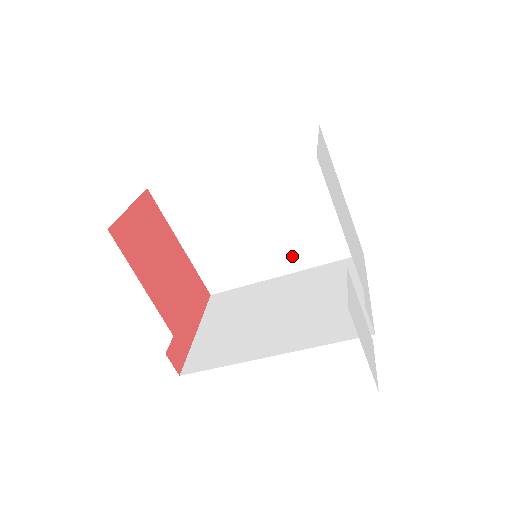
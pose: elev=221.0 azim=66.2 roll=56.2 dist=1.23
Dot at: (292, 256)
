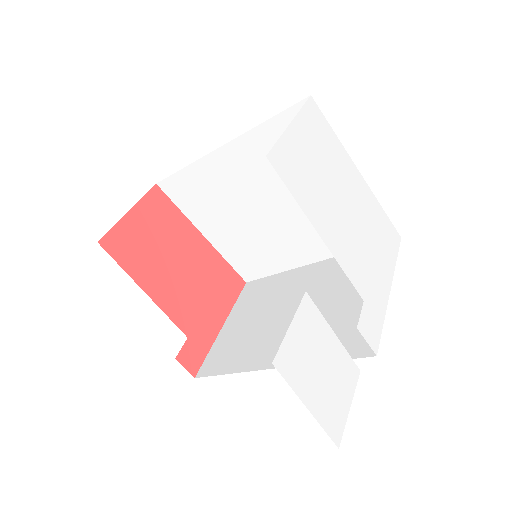
Dot at: (318, 243)
